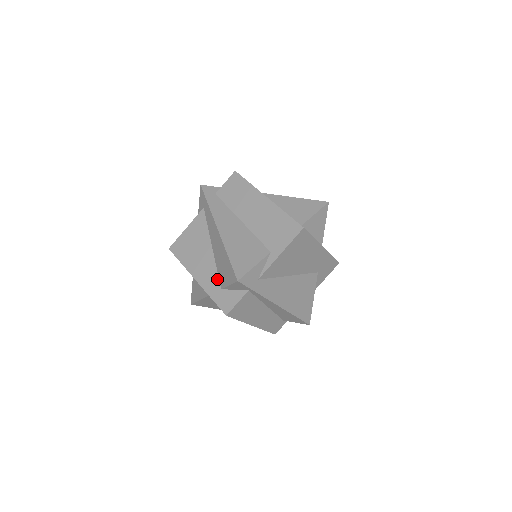
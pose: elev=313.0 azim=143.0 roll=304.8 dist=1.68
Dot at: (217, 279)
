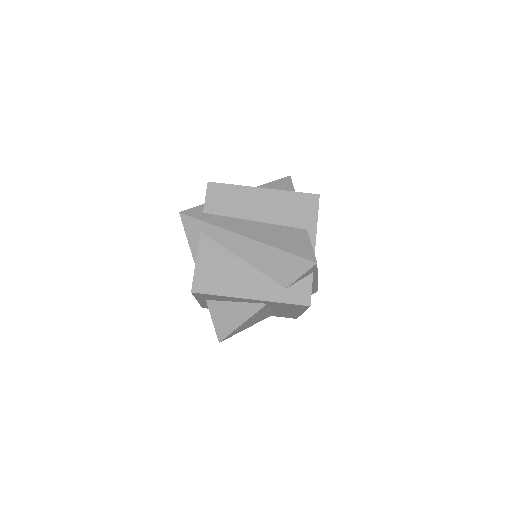
Dot at: (274, 283)
